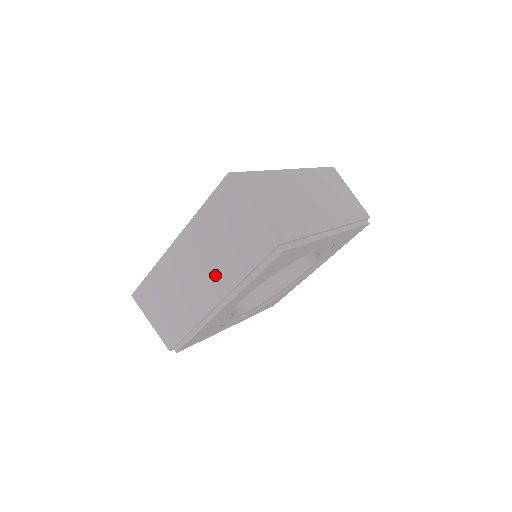
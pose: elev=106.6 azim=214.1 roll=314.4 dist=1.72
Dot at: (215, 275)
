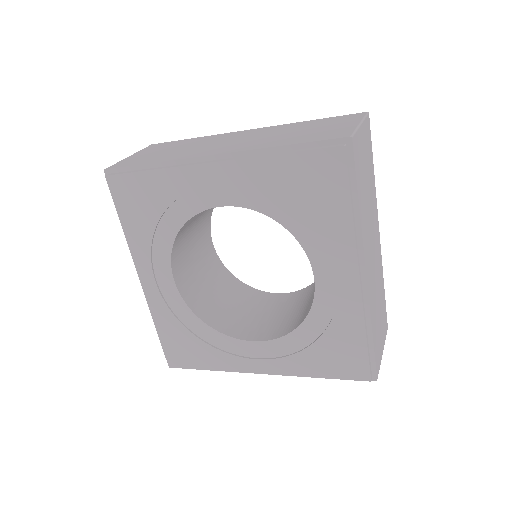
Dot at: (250, 143)
